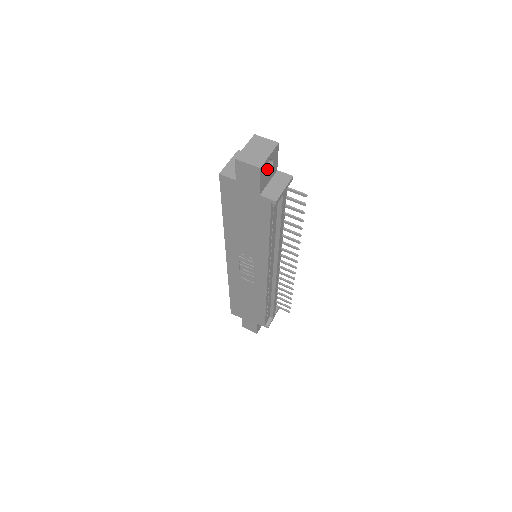
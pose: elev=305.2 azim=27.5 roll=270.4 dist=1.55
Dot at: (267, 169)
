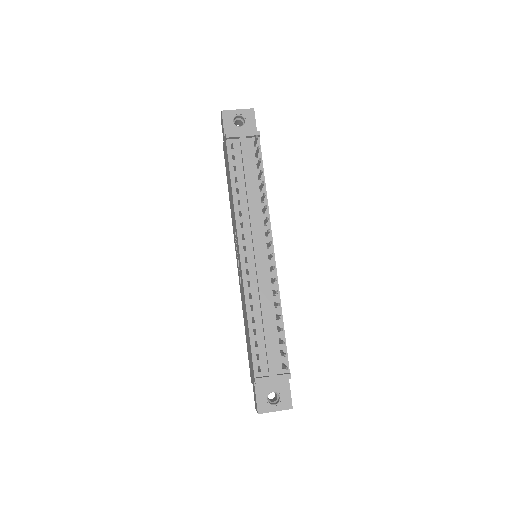
Dot at: (241, 127)
